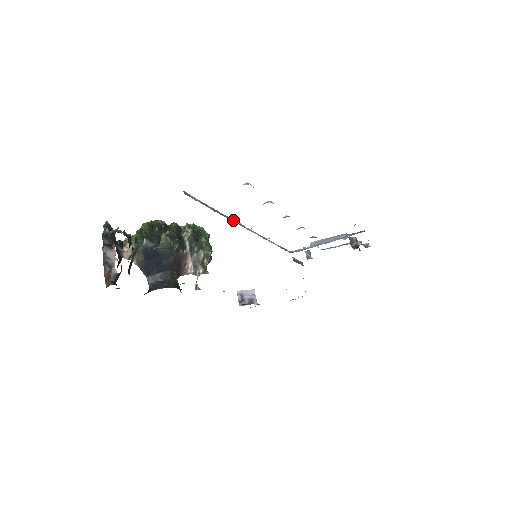
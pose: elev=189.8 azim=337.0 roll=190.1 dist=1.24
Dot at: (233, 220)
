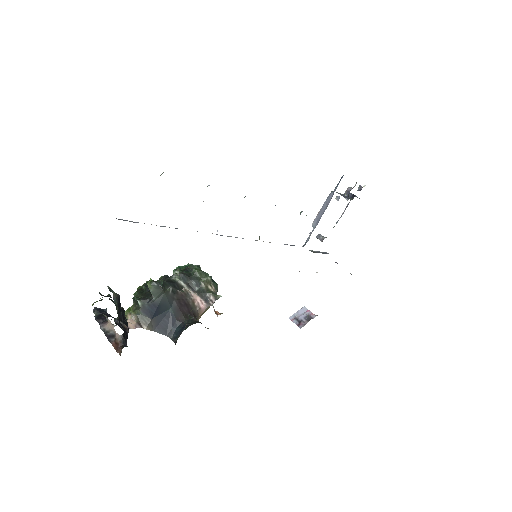
Dot at: occluded
